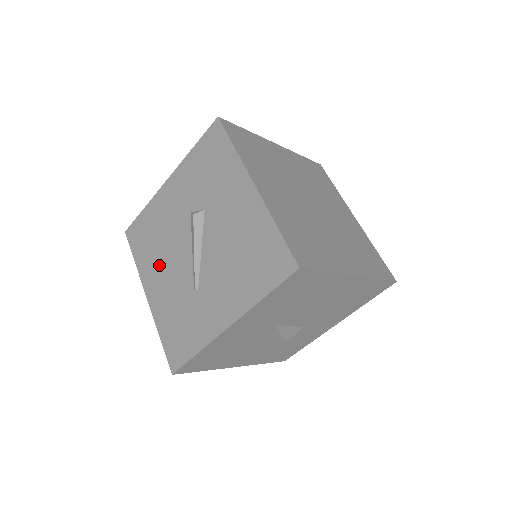
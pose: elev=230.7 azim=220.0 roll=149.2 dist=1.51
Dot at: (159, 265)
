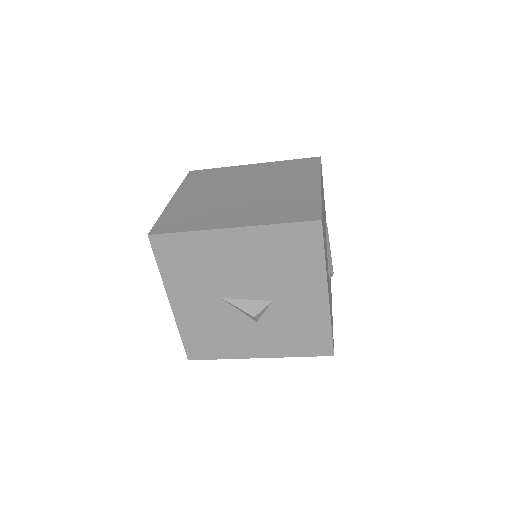
Dot at: occluded
